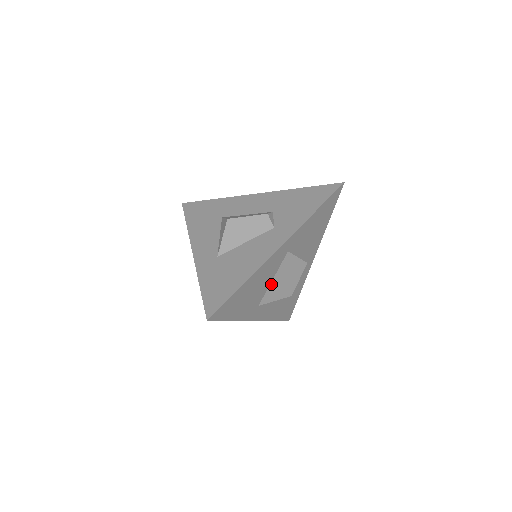
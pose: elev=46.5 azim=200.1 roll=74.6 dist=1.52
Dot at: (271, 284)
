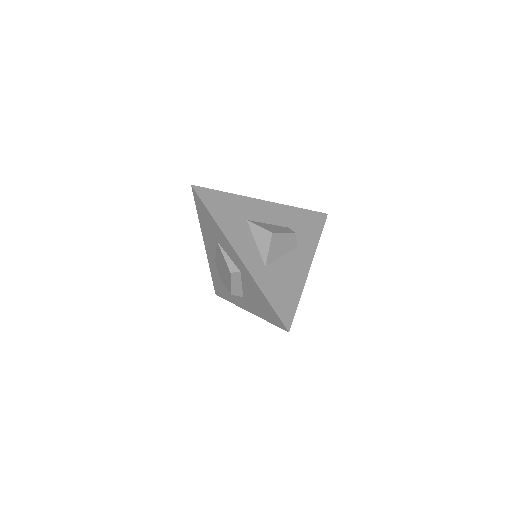
Dot at: occluded
